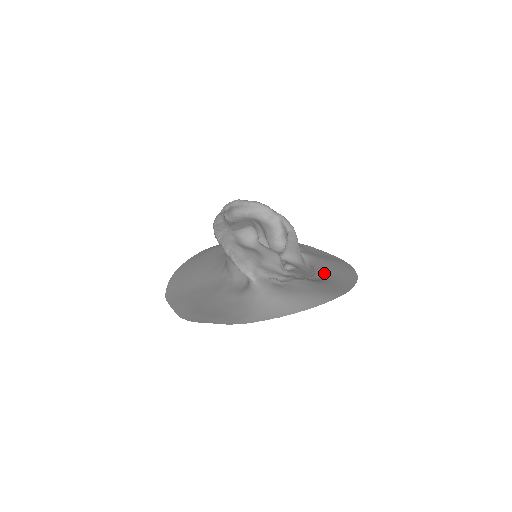
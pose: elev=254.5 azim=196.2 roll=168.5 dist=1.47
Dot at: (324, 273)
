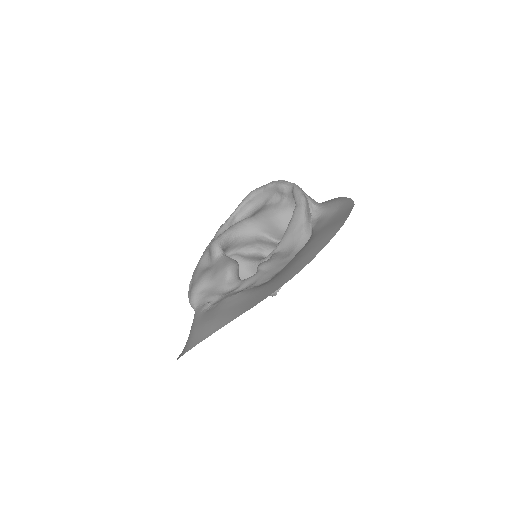
Dot at: (287, 266)
